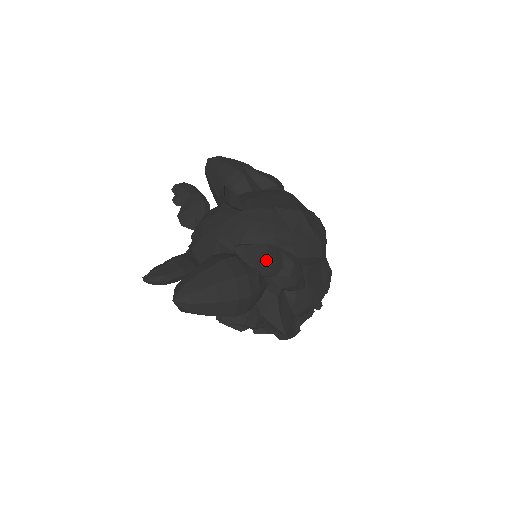
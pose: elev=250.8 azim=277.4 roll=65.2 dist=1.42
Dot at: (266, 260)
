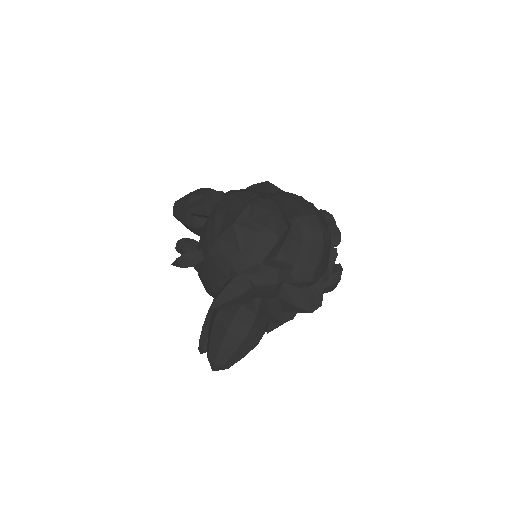
Dot at: (235, 298)
